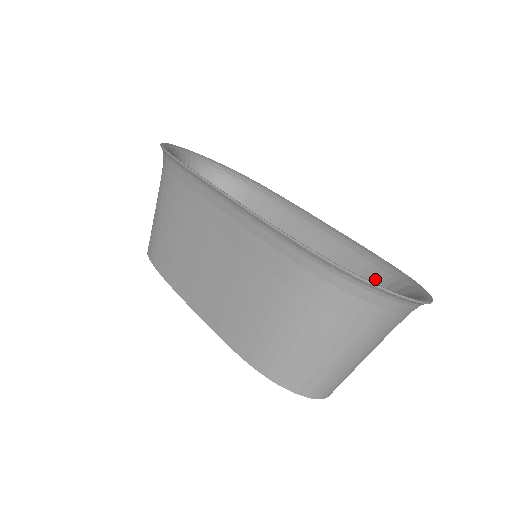
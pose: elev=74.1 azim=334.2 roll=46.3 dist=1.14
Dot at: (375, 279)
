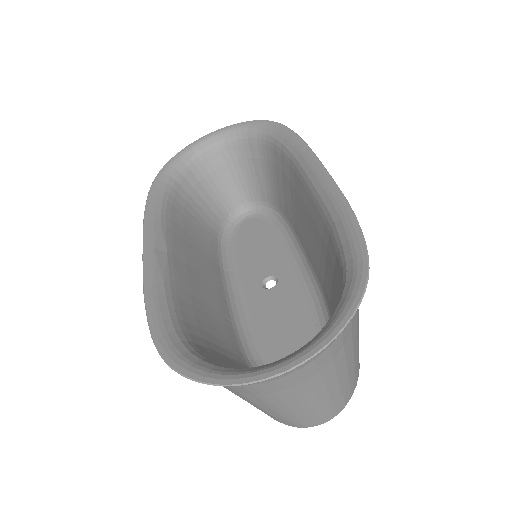
Dot at: (339, 272)
